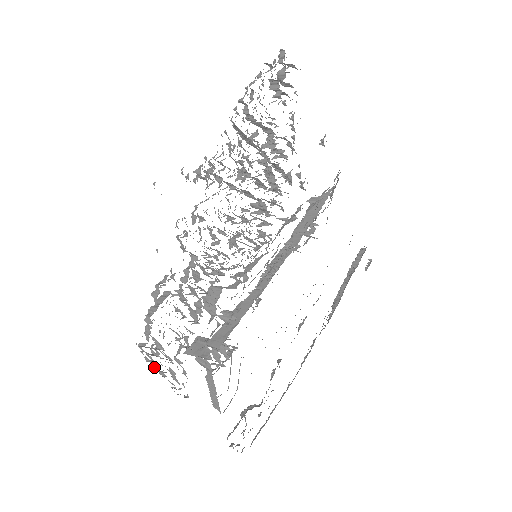
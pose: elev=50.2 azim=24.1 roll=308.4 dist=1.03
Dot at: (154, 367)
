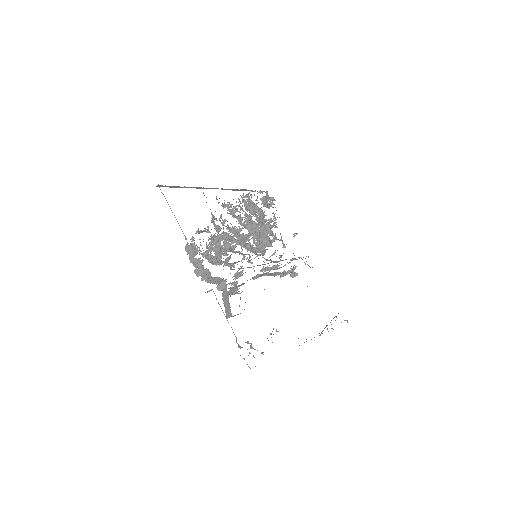
Dot at: (192, 259)
